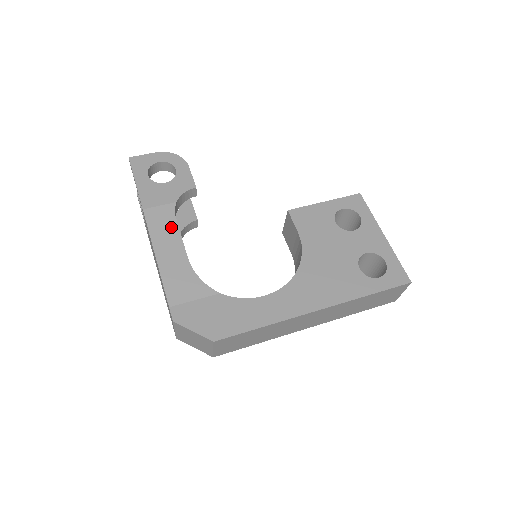
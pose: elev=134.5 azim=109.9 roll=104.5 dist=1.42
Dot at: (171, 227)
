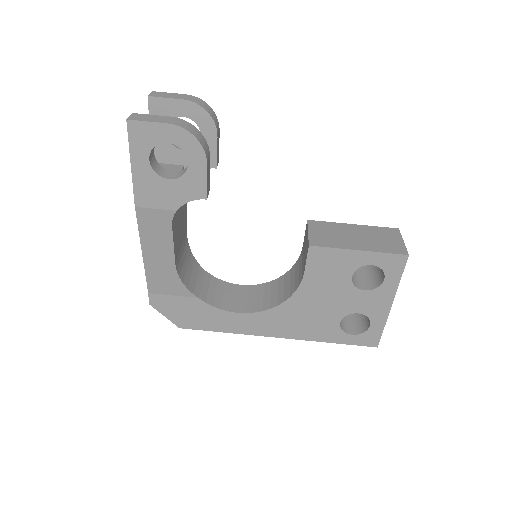
Dot at: (164, 234)
